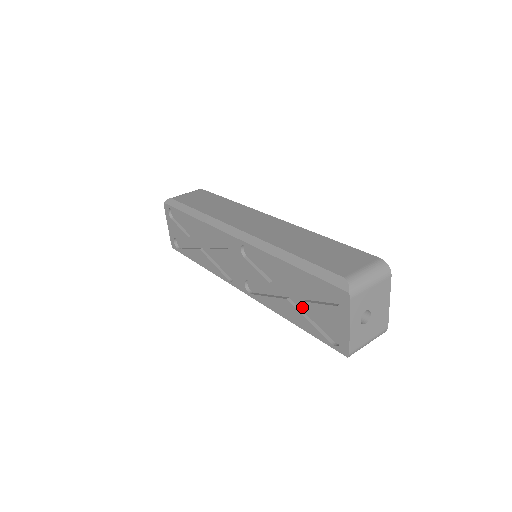
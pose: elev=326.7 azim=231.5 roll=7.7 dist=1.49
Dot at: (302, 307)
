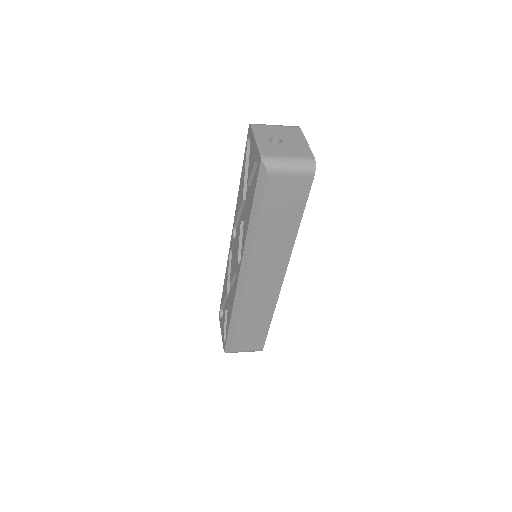
Dot at: occluded
